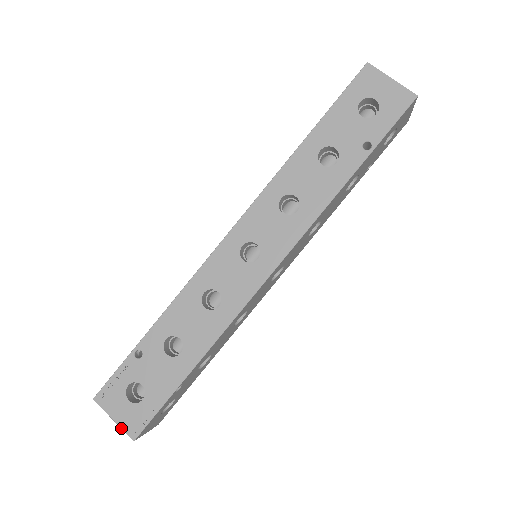
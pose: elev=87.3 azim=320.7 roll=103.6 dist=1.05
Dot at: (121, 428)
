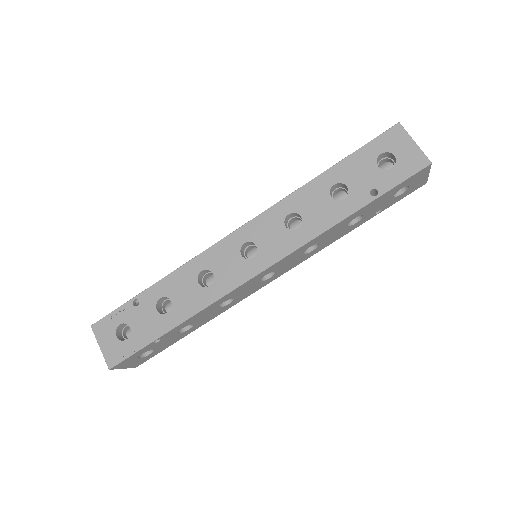
Dot at: (103, 356)
